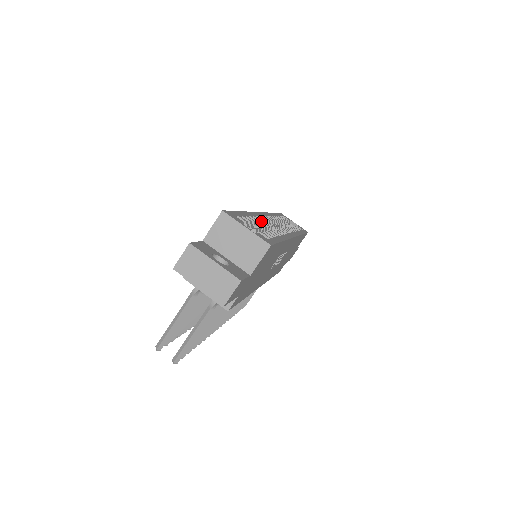
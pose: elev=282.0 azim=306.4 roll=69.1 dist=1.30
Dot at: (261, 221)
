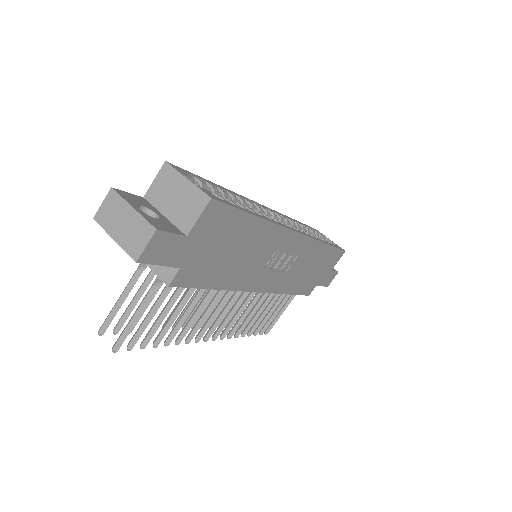
Dot at: (245, 202)
